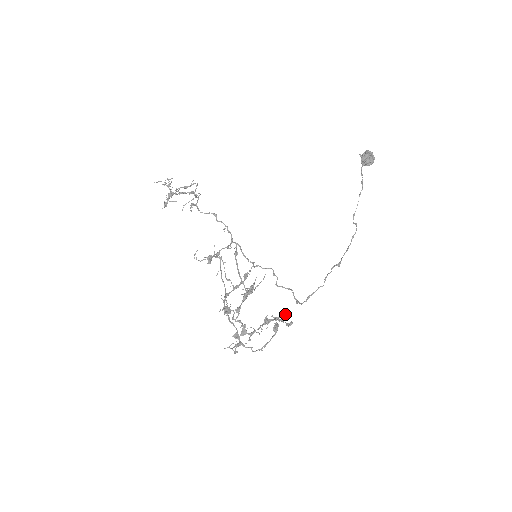
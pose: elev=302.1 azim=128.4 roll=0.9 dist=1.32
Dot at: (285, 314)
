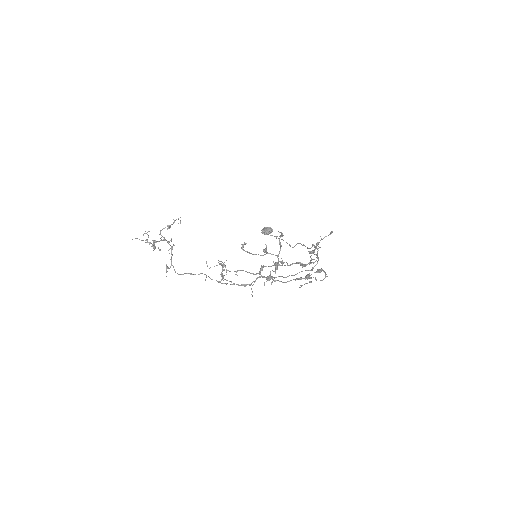
Dot at: occluded
